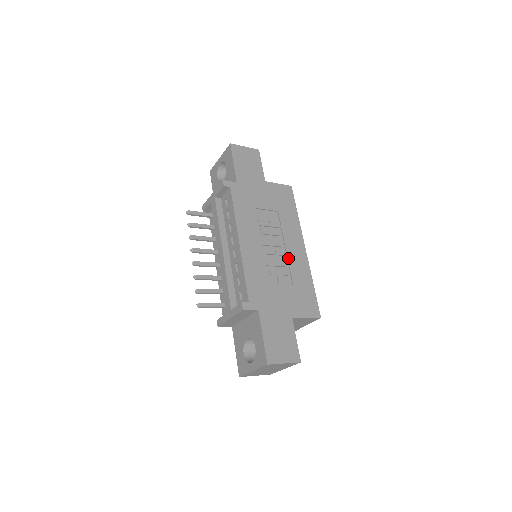
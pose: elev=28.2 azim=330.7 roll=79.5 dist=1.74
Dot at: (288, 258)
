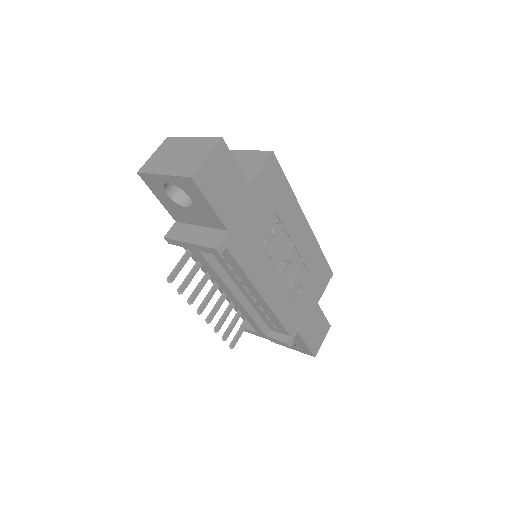
Dot at: (299, 254)
